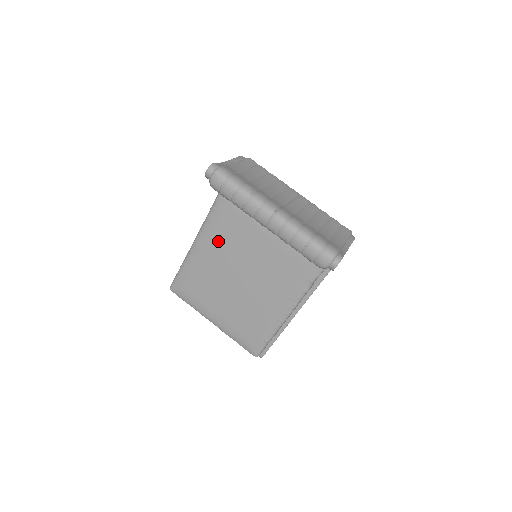
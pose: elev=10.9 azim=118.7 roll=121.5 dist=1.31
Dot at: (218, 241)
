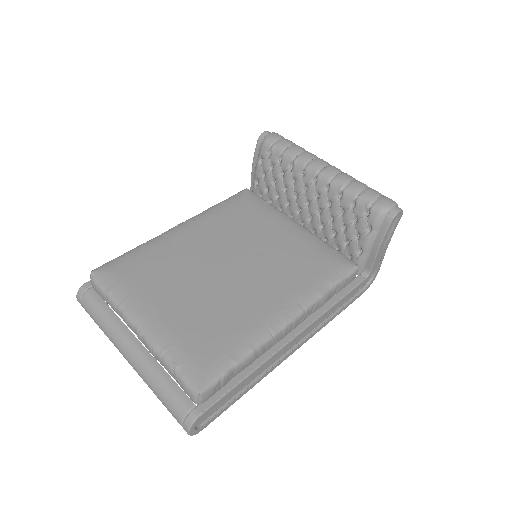
Dot at: (214, 227)
